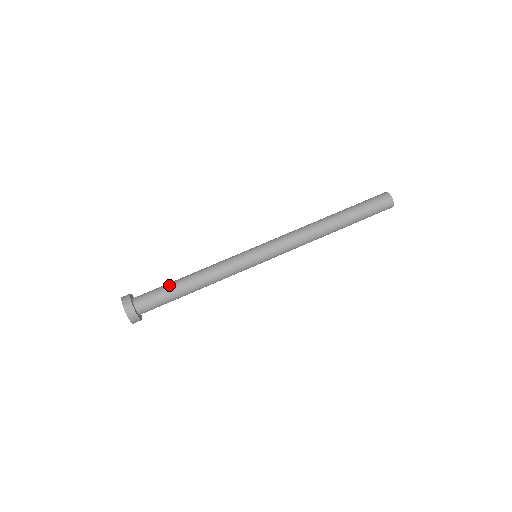
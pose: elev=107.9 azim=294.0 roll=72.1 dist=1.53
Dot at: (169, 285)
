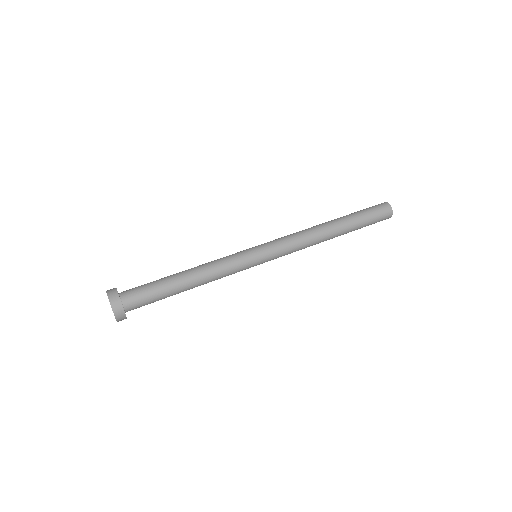
Dot at: (161, 279)
